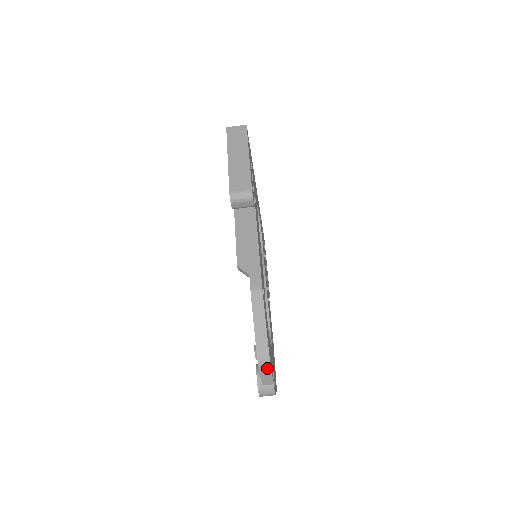
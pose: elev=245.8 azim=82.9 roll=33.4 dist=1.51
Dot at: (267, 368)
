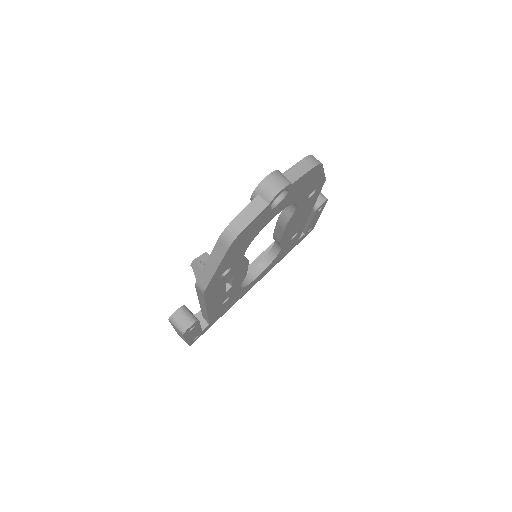
Dot at: (312, 163)
